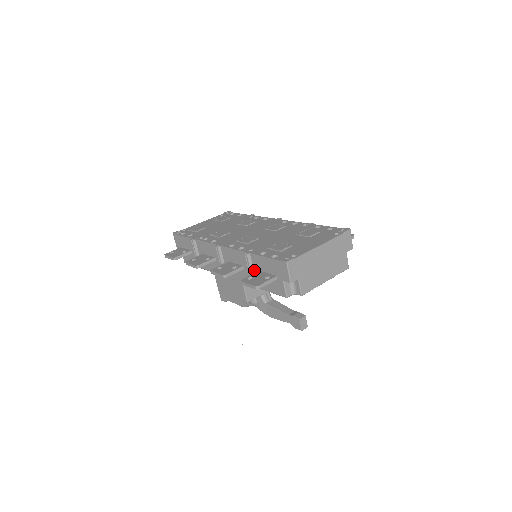
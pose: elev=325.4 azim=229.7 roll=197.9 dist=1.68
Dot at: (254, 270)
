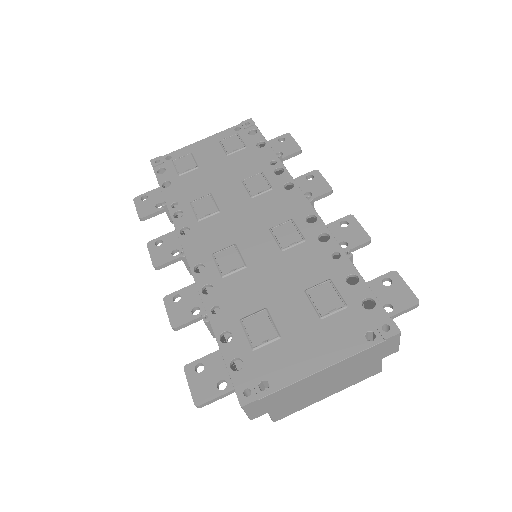
Dot at: occluded
